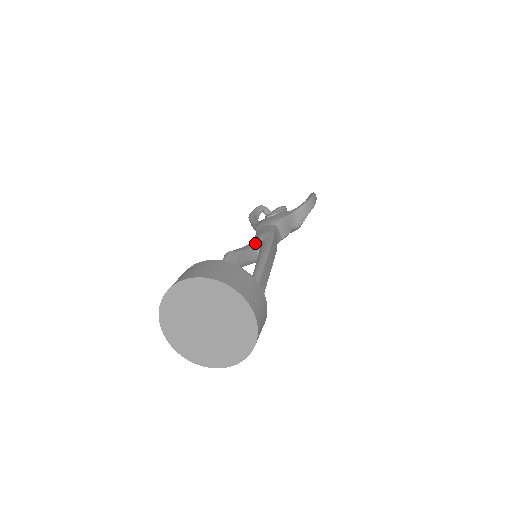
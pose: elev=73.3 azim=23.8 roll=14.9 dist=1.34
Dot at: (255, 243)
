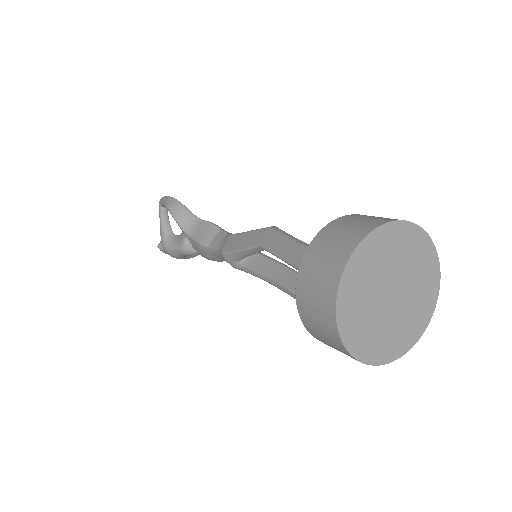
Dot at: occluded
